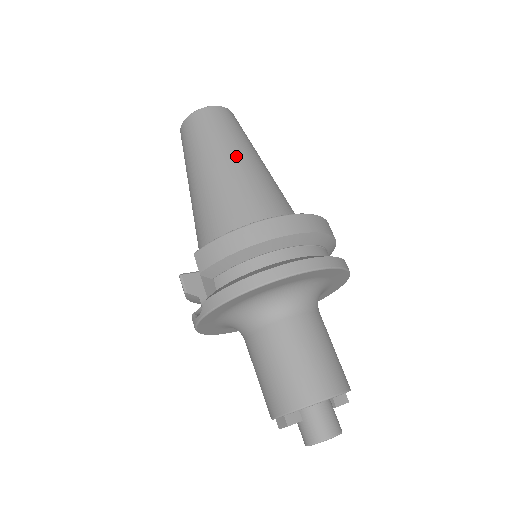
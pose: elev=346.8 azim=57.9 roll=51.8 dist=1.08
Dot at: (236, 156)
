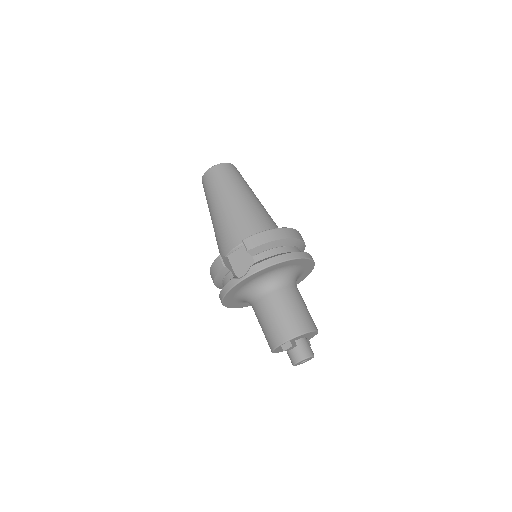
Dot at: (252, 194)
